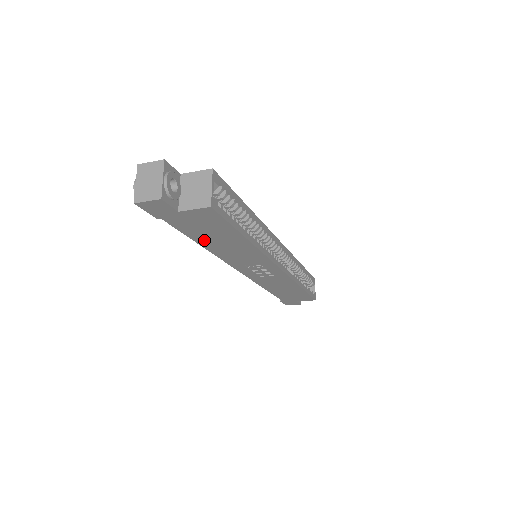
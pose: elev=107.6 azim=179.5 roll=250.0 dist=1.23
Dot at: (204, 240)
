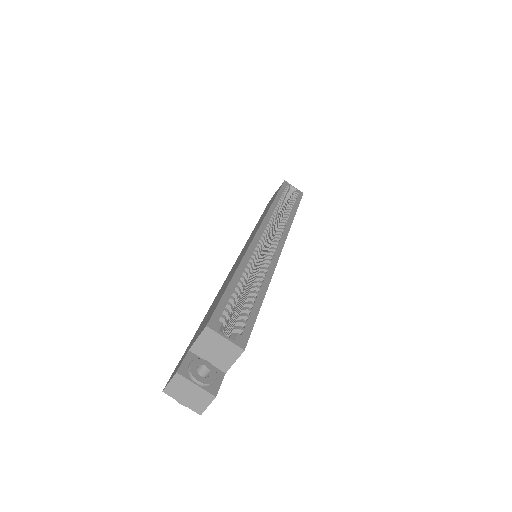
Dot at: occluded
